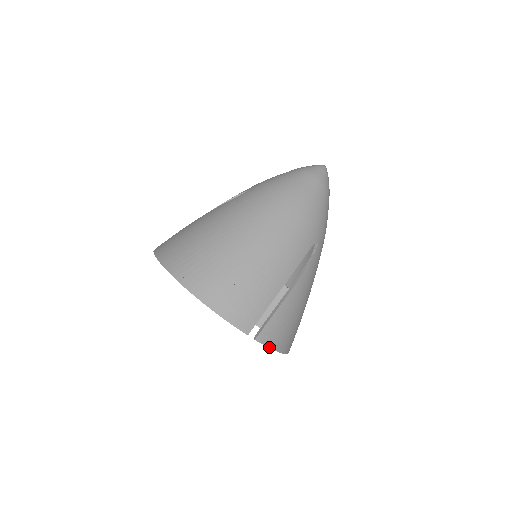
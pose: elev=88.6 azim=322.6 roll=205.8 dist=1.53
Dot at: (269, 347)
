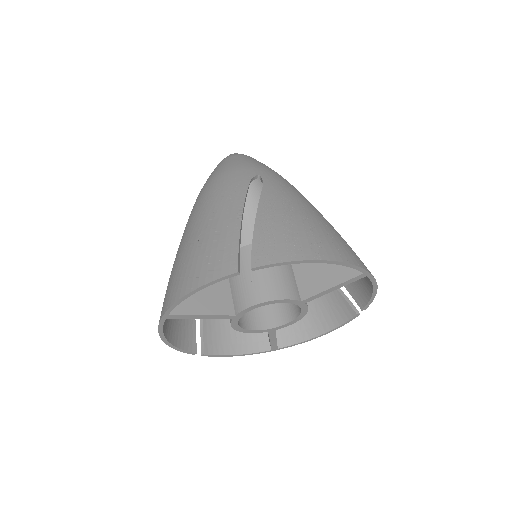
Dot at: (282, 262)
